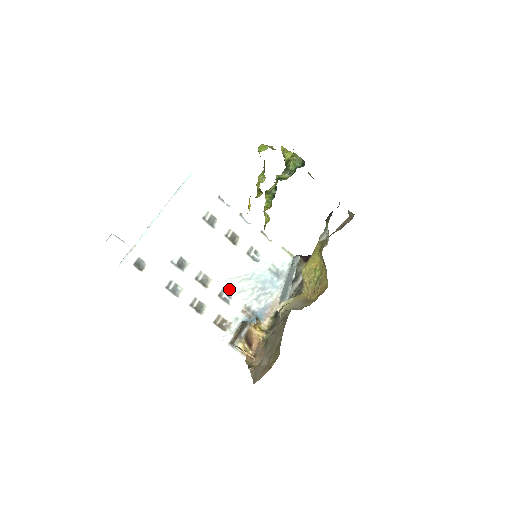
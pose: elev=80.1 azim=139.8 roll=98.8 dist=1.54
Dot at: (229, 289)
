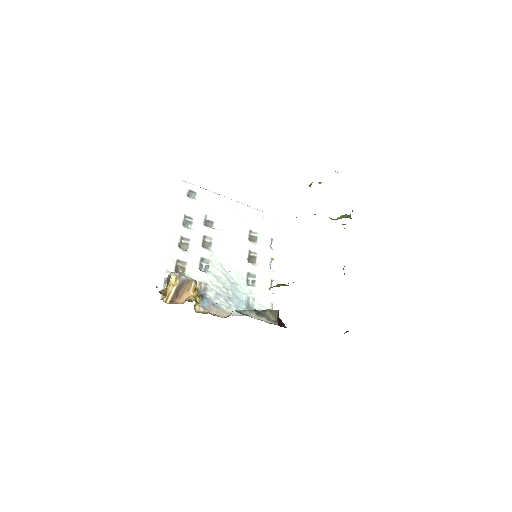
Dot at: (212, 266)
